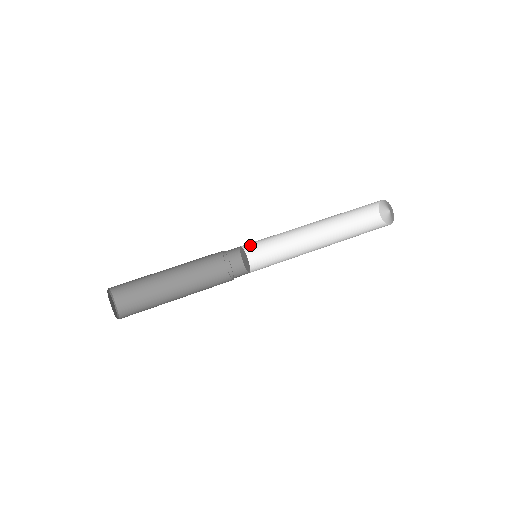
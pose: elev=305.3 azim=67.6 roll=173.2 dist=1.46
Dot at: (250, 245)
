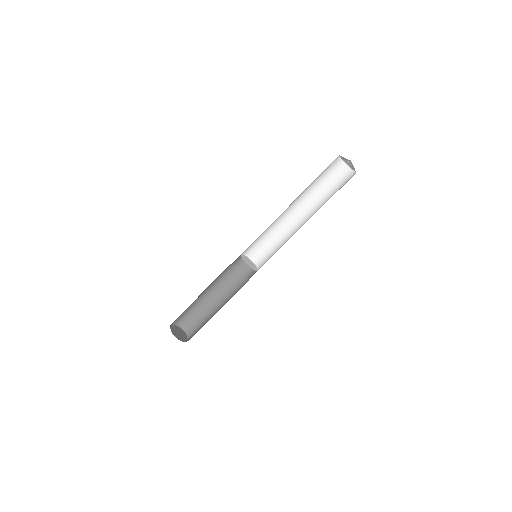
Dot at: occluded
